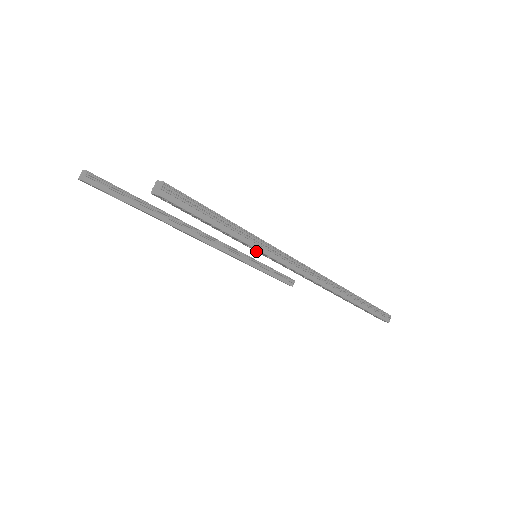
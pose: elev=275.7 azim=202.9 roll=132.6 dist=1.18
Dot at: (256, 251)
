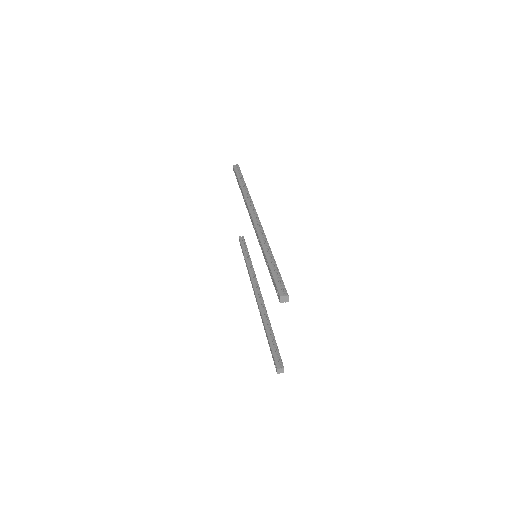
Dot at: (243, 198)
